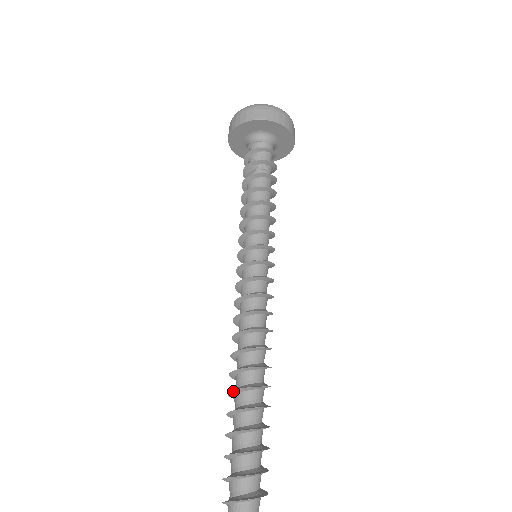
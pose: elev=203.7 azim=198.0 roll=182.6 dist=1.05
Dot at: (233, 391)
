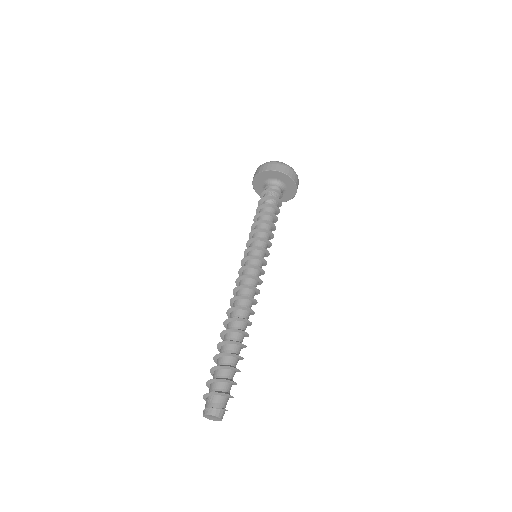
Dot at: (222, 333)
